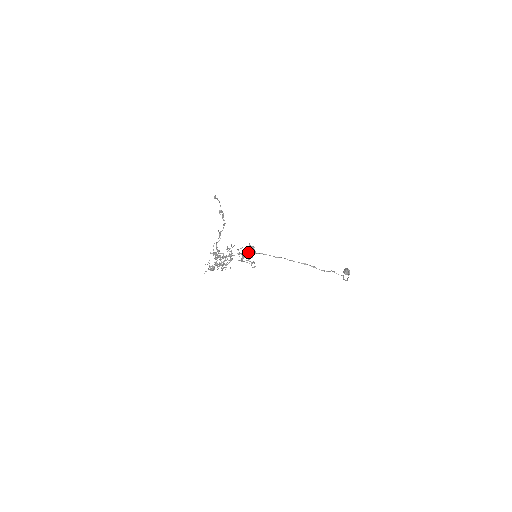
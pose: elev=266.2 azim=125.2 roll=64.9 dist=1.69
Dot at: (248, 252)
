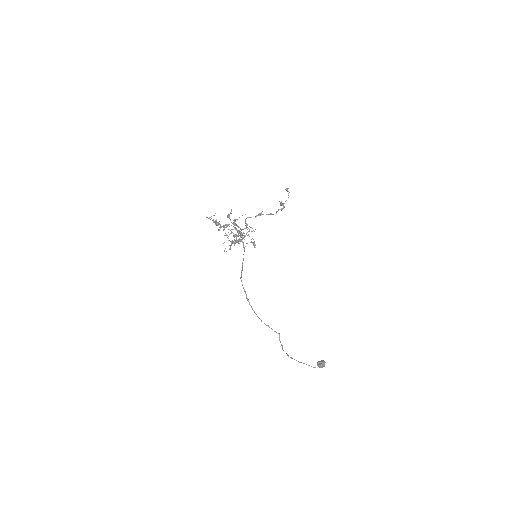
Dot at: (246, 243)
